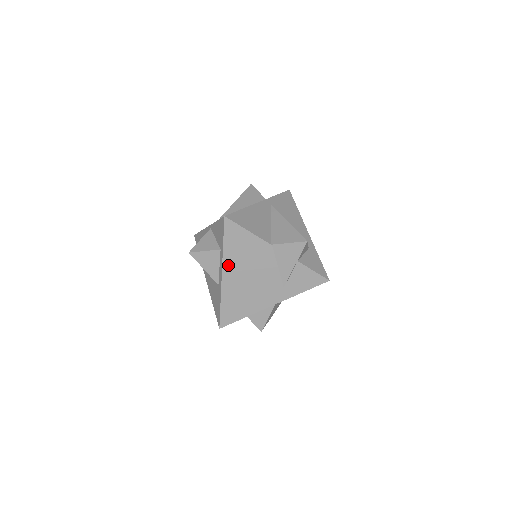
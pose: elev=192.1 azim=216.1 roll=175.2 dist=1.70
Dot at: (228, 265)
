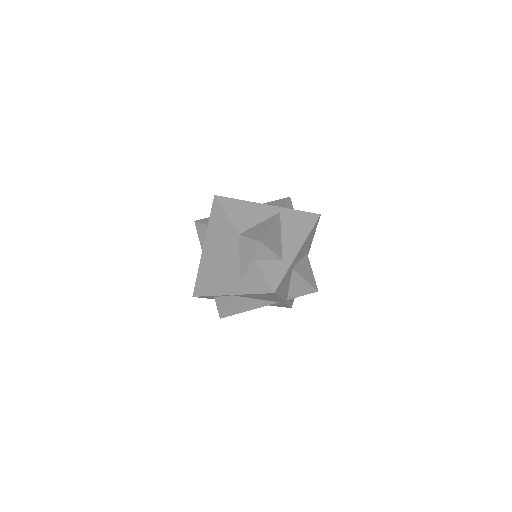
Dot at: (208, 240)
